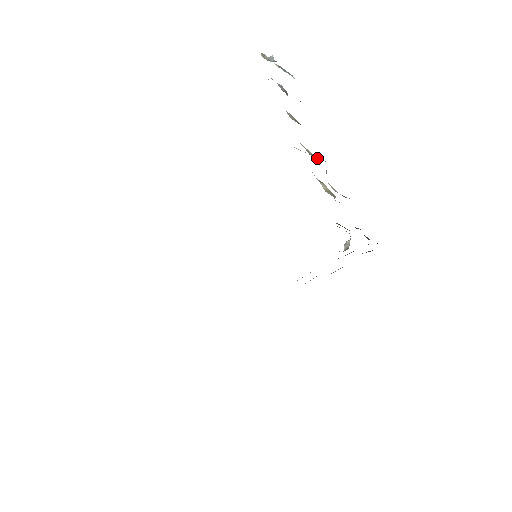
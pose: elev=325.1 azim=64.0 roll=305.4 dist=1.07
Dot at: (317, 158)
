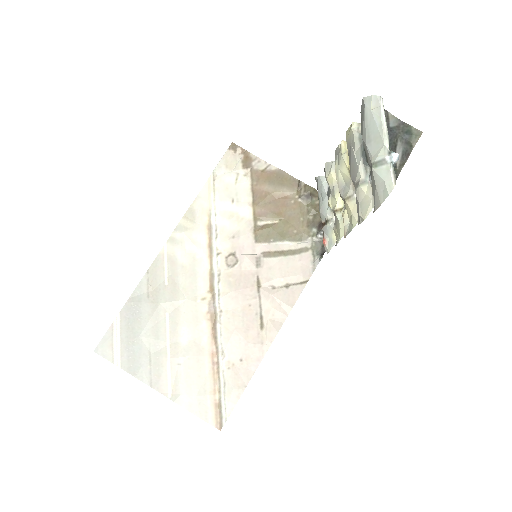
Dot at: occluded
